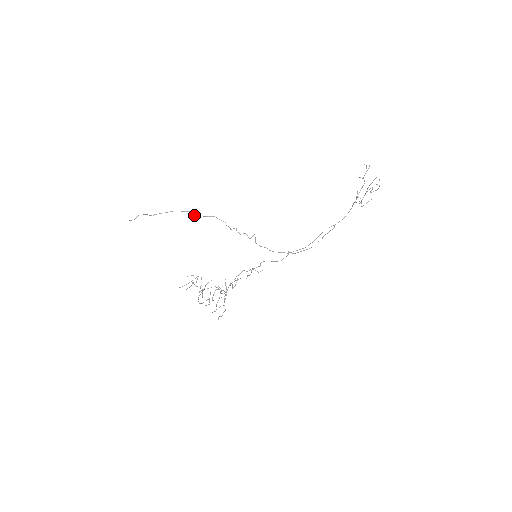
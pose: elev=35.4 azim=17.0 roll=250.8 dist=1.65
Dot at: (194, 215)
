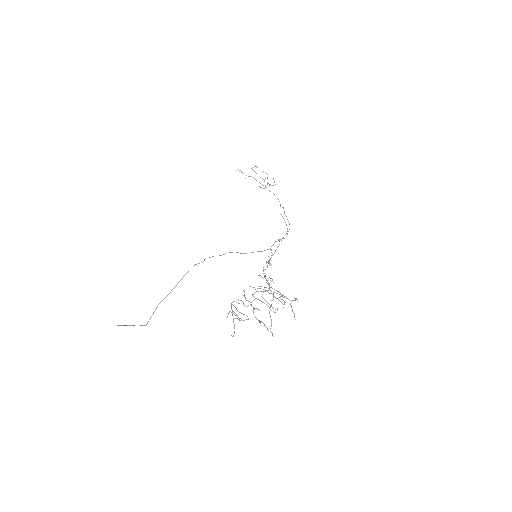
Dot at: (174, 287)
